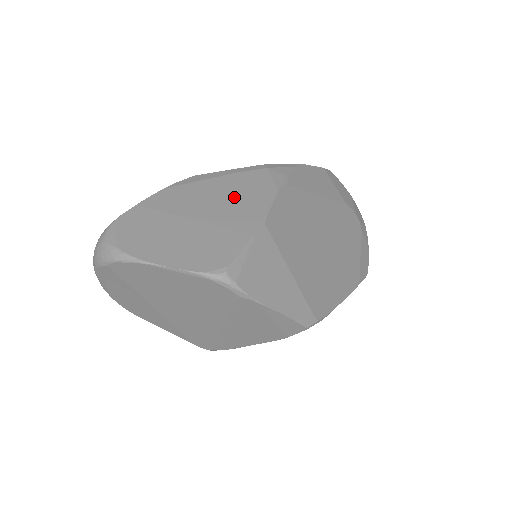
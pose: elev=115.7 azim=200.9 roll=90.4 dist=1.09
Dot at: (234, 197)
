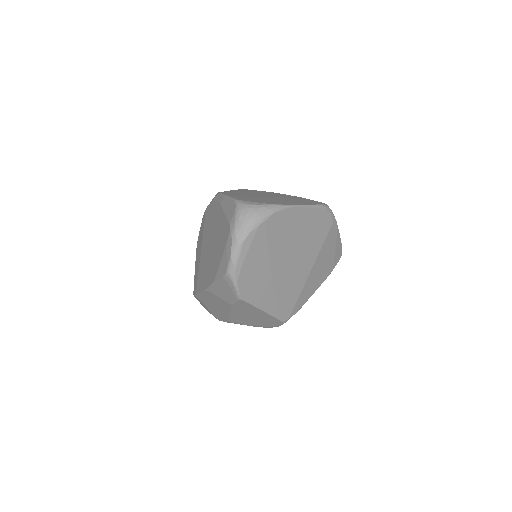
Dot at: (261, 193)
